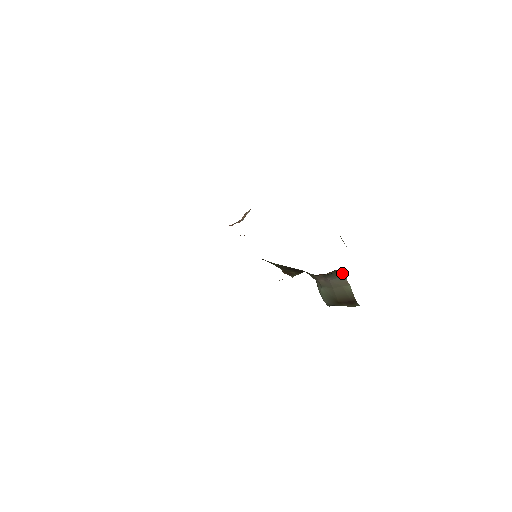
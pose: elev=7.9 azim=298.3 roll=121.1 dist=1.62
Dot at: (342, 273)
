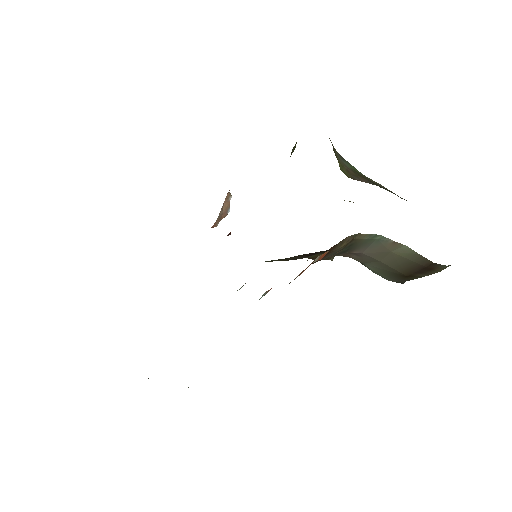
Dot at: (370, 234)
